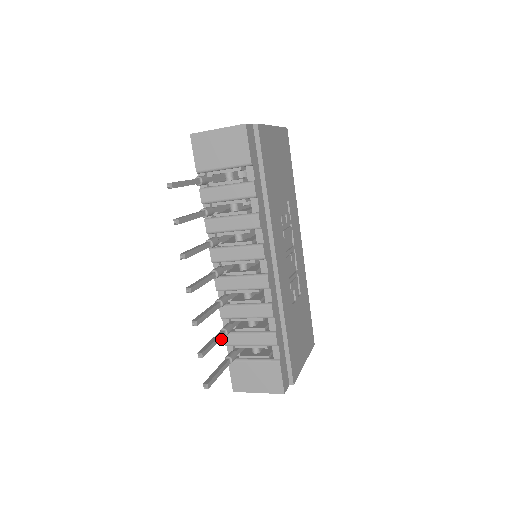
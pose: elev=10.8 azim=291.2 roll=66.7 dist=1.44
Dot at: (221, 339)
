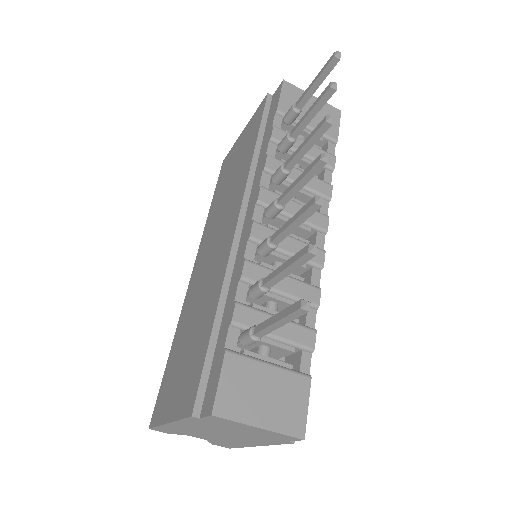
Dot at: (277, 282)
